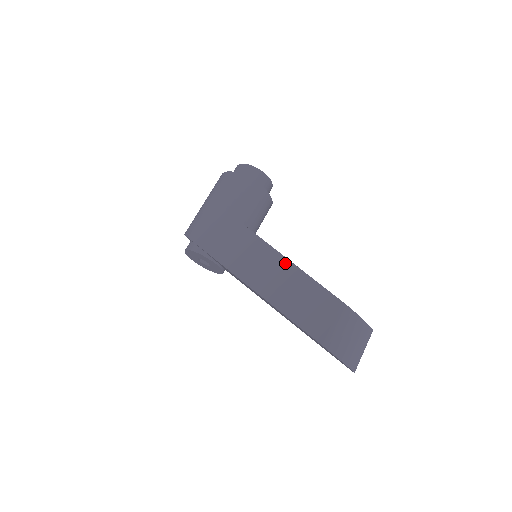
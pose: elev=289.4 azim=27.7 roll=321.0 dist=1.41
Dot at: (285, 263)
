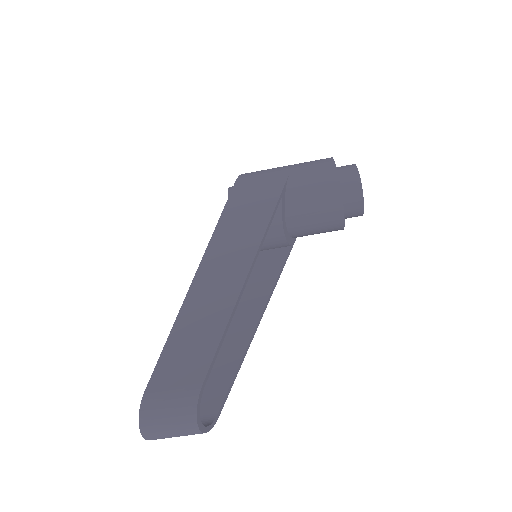
Dot at: (234, 292)
